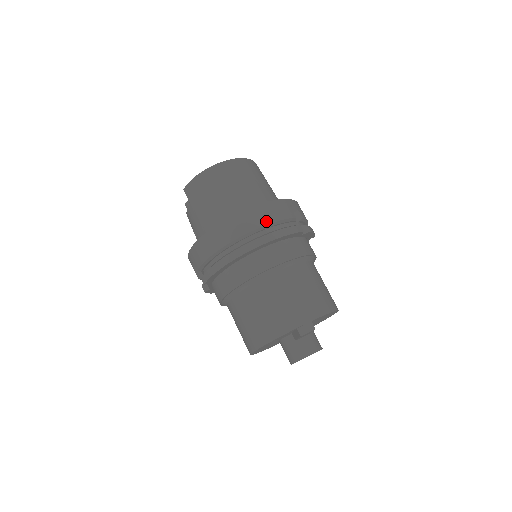
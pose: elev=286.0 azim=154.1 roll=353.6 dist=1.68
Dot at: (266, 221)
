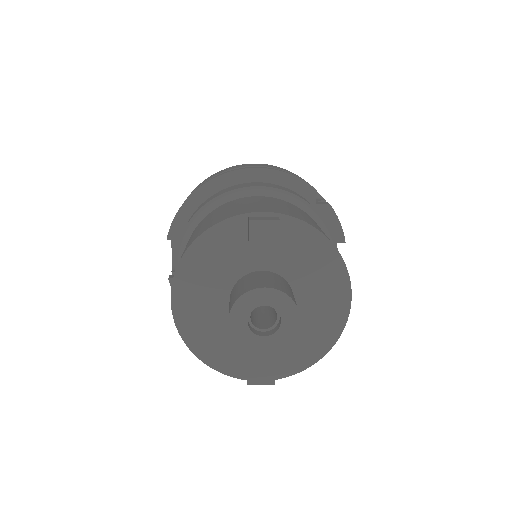
Dot at: (268, 166)
